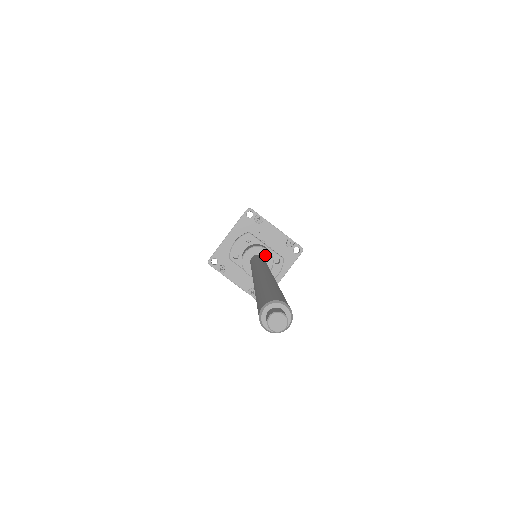
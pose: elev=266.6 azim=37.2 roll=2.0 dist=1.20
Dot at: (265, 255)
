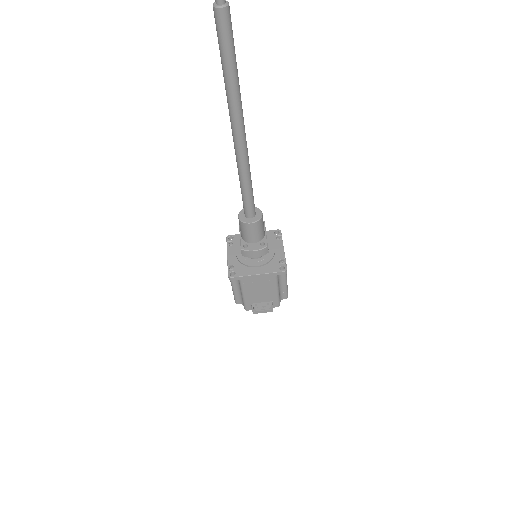
Dot at: (258, 214)
